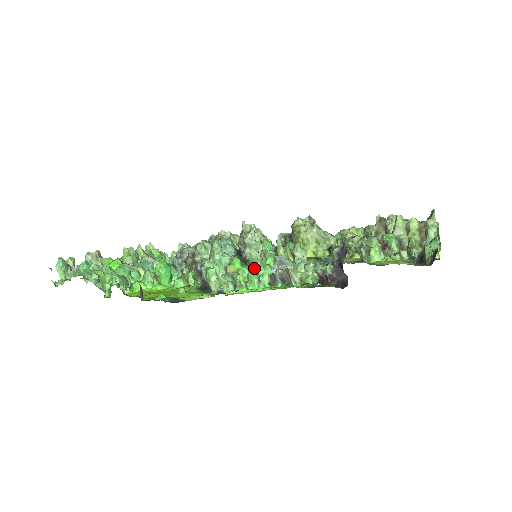
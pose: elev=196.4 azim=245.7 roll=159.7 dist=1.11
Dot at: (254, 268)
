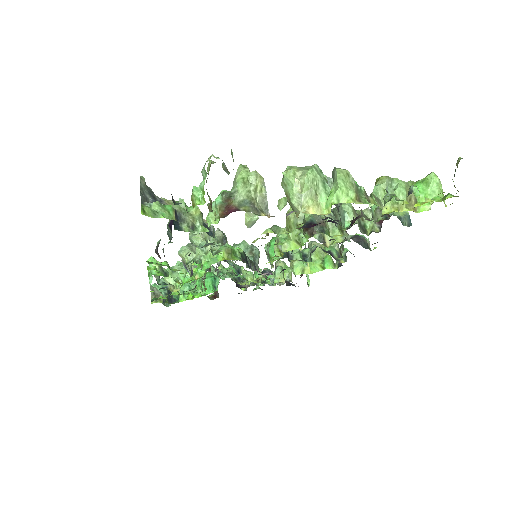
Dot at: (203, 263)
